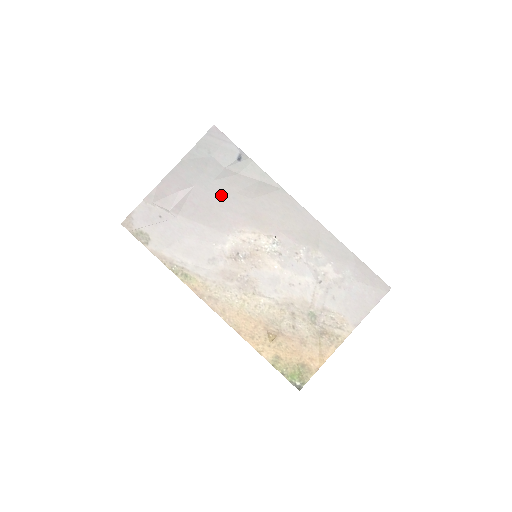
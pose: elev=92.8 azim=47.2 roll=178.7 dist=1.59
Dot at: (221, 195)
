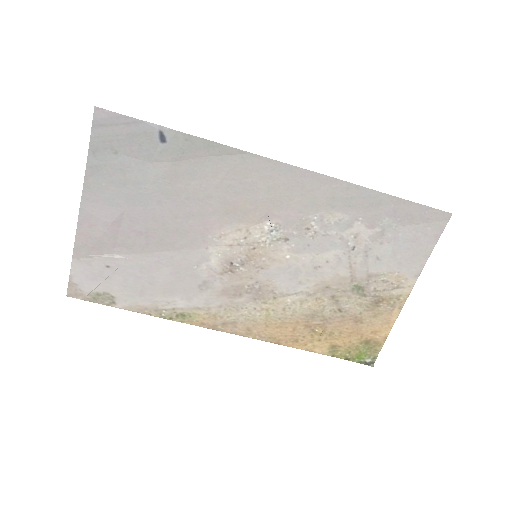
Dot at: (168, 203)
